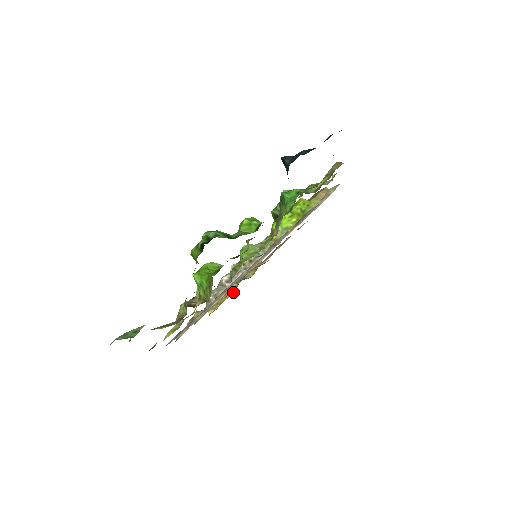
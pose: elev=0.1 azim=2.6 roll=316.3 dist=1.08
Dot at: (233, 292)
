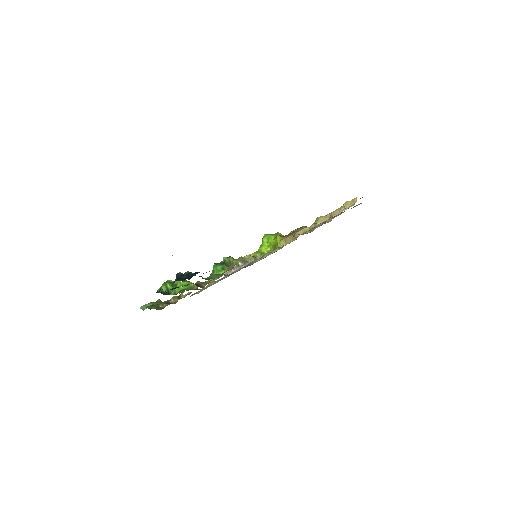
Dot at: (296, 239)
